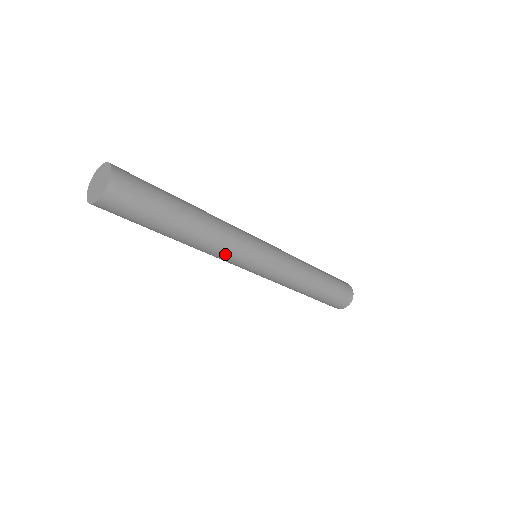
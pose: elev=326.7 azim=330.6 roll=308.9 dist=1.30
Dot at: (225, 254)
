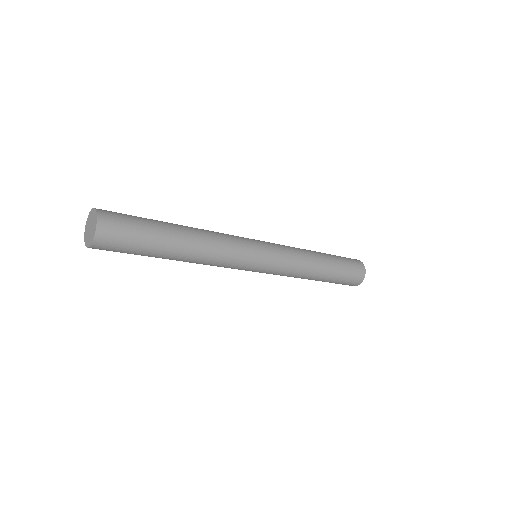
Dot at: (225, 257)
